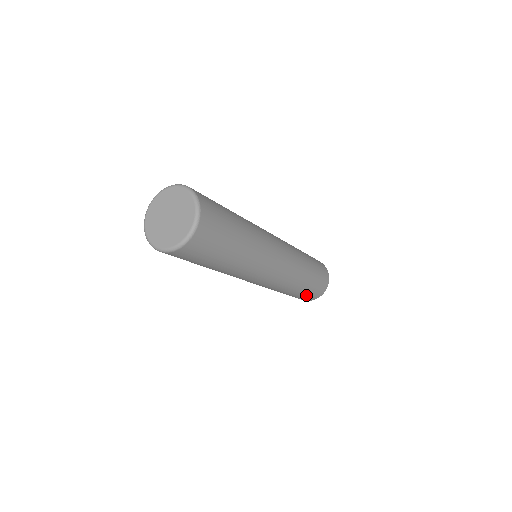
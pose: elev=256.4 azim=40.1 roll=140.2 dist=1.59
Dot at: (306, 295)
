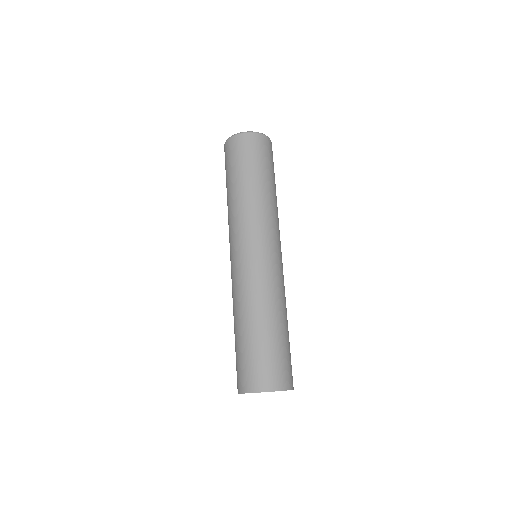
Dot at: (253, 358)
